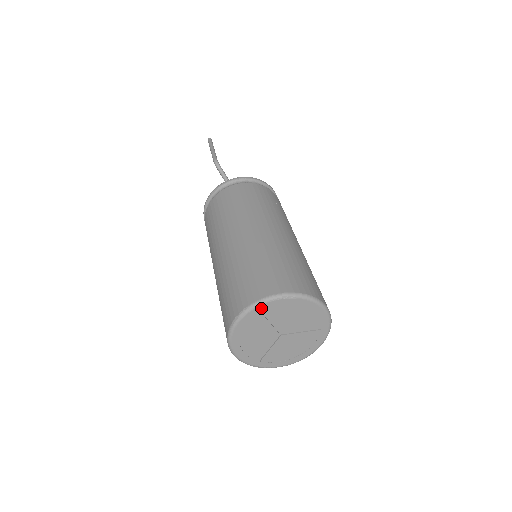
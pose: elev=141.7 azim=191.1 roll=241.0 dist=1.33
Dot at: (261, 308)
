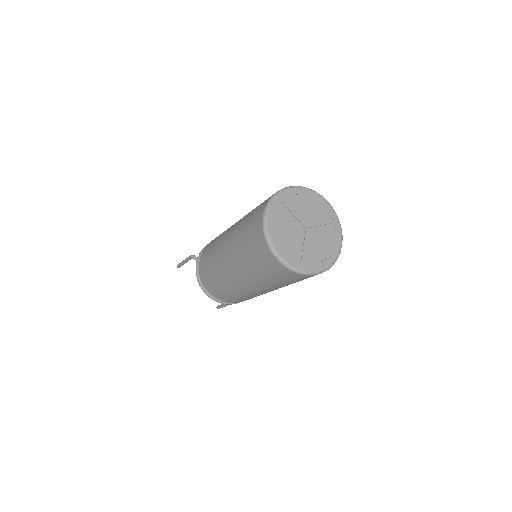
Dot at: (280, 198)
